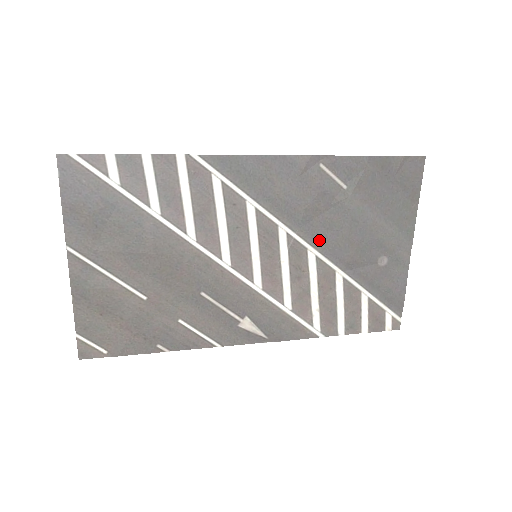
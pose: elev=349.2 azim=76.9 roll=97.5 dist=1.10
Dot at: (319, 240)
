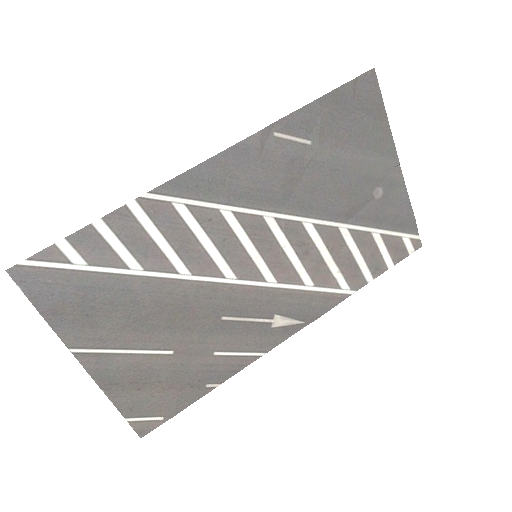
Dot at: (309, 207)
